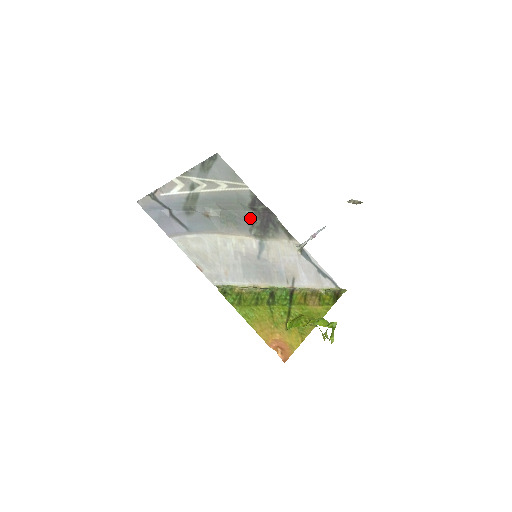
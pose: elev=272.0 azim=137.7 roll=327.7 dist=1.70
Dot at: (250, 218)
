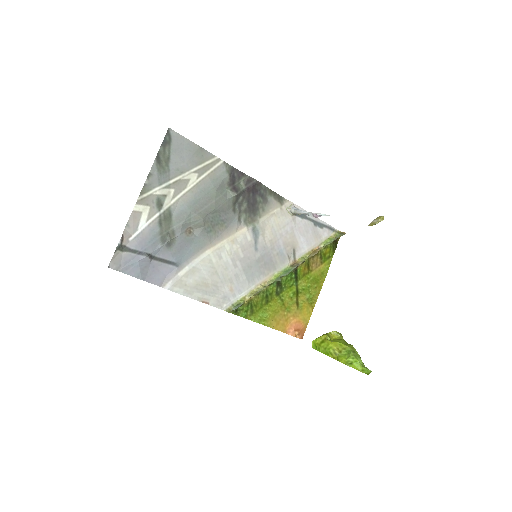
Dot at: (234, 203)
